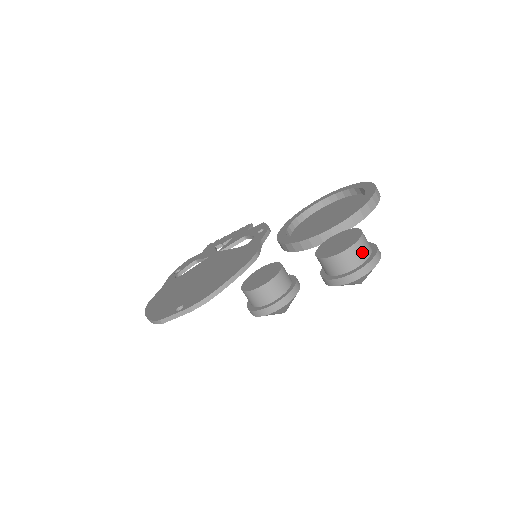
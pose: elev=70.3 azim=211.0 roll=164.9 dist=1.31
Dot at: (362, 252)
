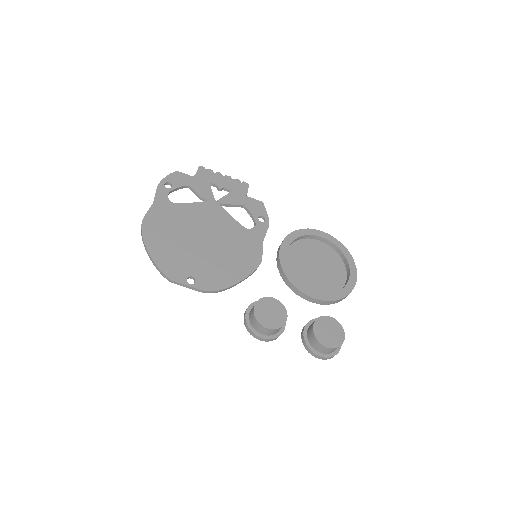
Dot at: occluded
